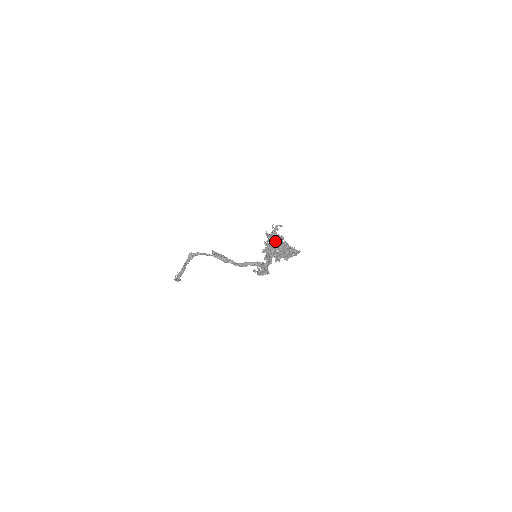
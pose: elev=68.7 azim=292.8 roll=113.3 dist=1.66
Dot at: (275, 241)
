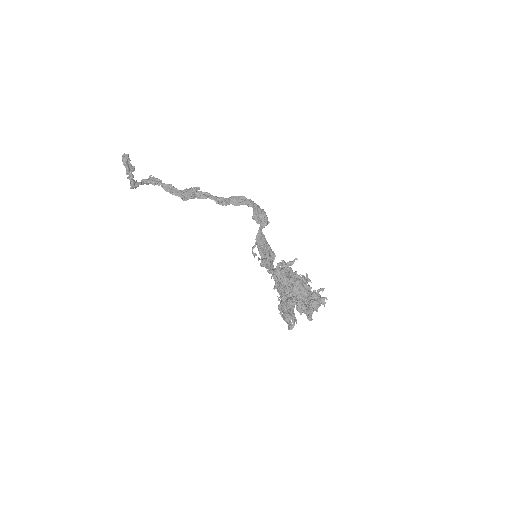
Dot at: (288, 284)
